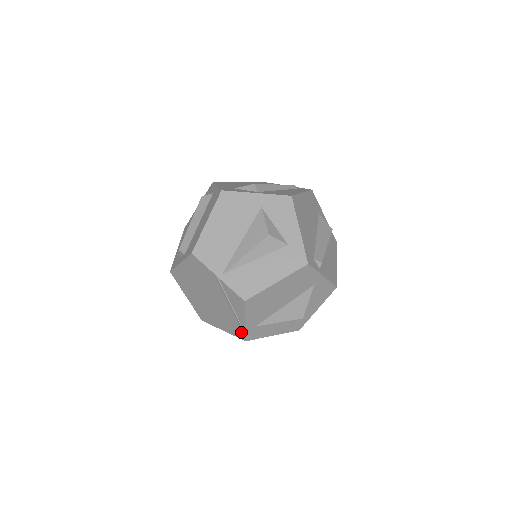
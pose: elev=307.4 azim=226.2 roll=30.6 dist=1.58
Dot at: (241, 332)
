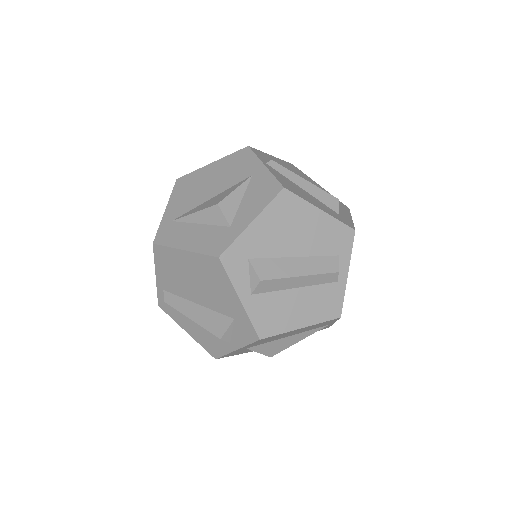
Dot at: occluded
